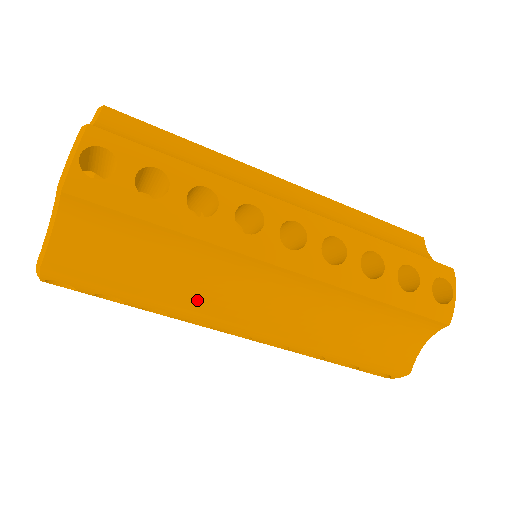
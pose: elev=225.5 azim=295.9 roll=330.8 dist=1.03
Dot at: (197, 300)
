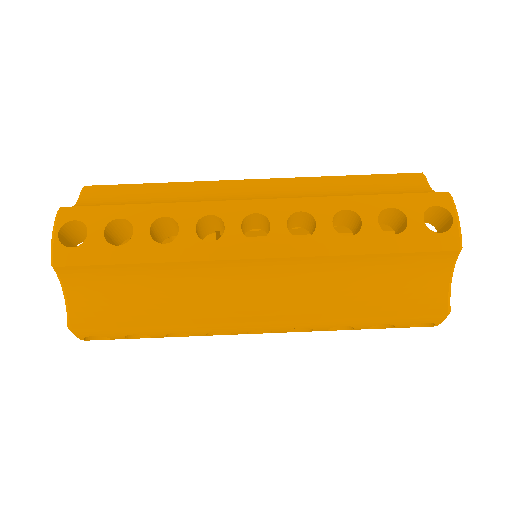
Dot at: occluded
